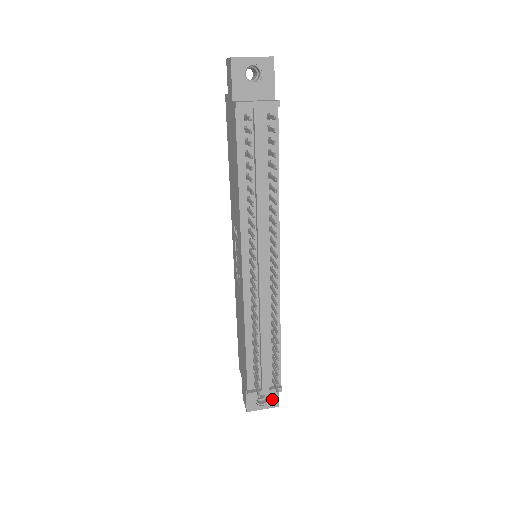
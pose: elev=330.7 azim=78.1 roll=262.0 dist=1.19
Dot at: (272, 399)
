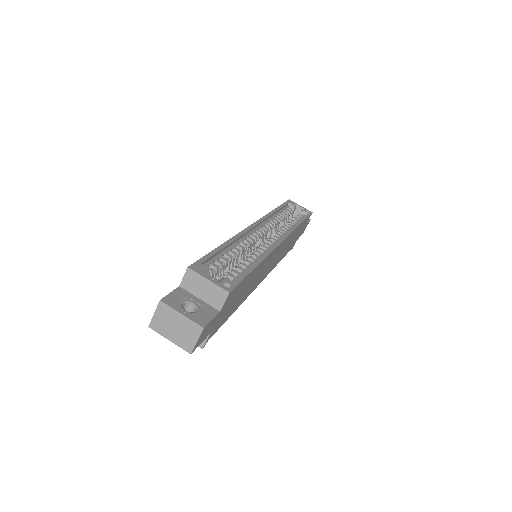
Dot at: occluded
